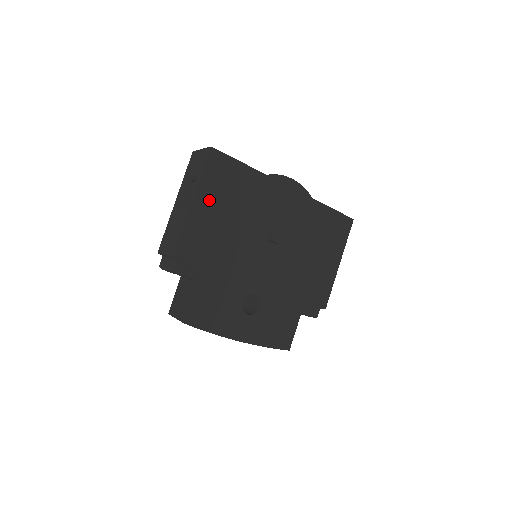
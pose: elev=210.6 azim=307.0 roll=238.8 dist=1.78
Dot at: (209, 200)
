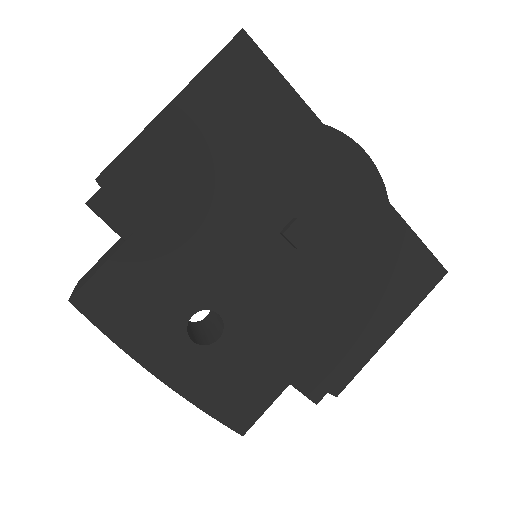
Dot at: (202, 115)
